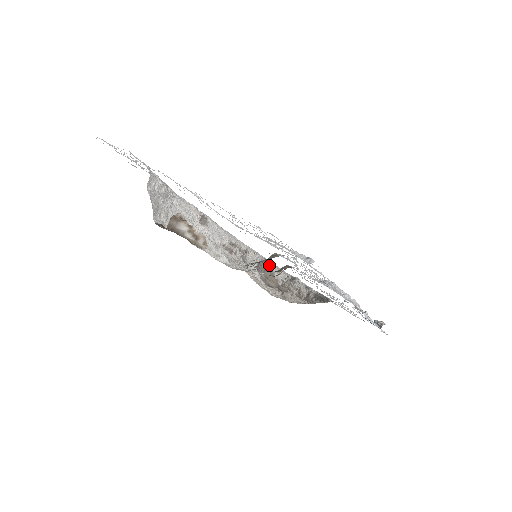
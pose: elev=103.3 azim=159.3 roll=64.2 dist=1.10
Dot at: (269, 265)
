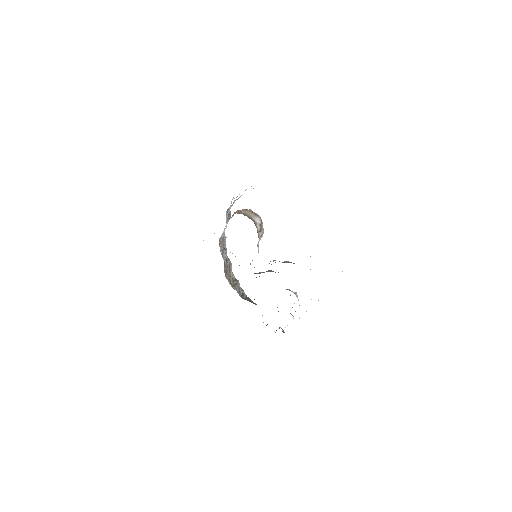
Dot at: (230, 264)
